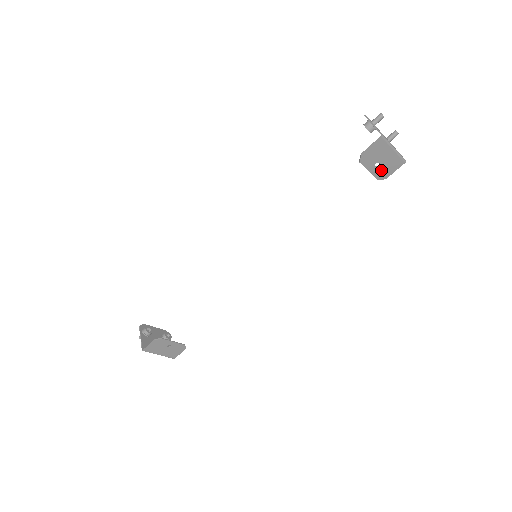
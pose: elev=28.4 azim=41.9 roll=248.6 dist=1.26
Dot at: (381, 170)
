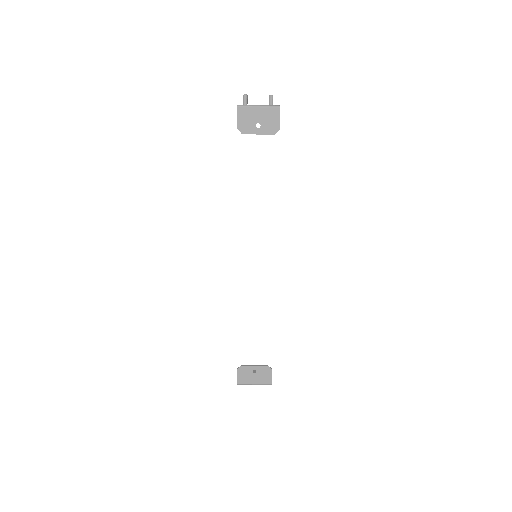
Dot at: (267, 127)
